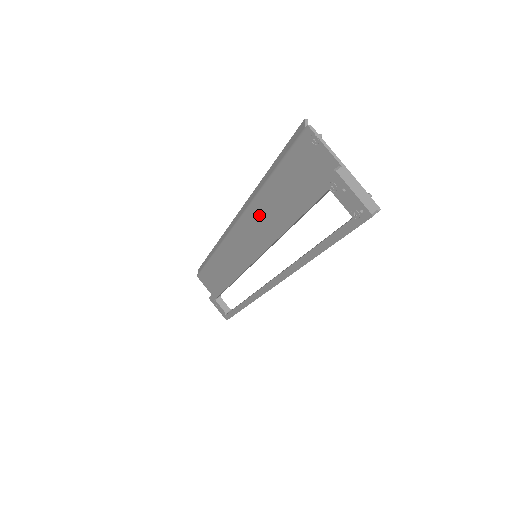
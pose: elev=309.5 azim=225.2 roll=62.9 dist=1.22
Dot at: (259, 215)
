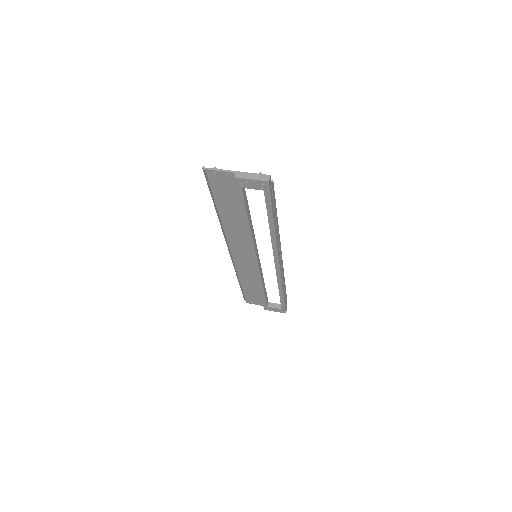
Dot at: (233, 232)
